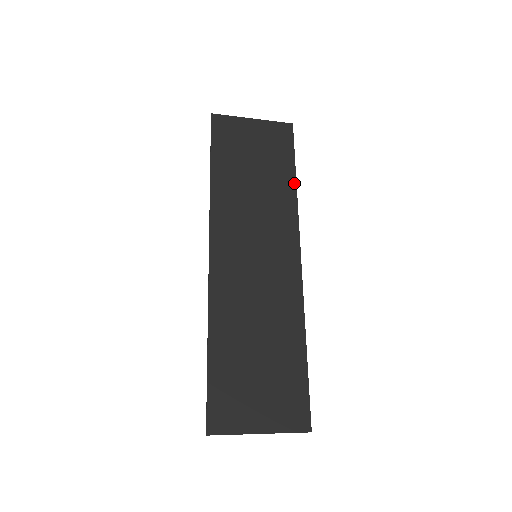
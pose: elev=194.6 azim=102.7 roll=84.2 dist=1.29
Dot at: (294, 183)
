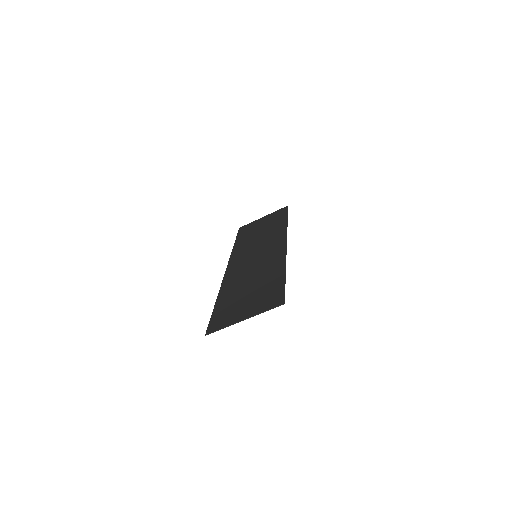
Dot at: (286, 222)
